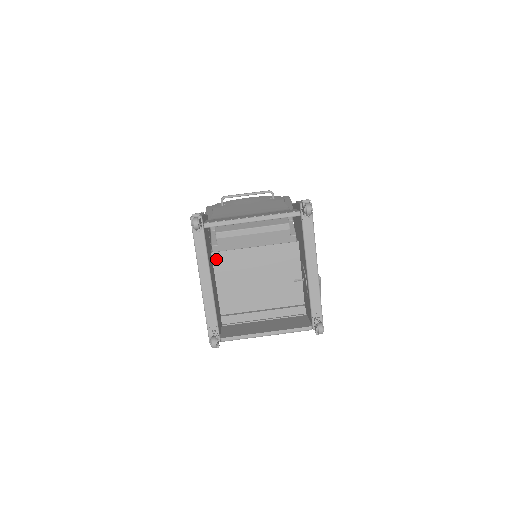
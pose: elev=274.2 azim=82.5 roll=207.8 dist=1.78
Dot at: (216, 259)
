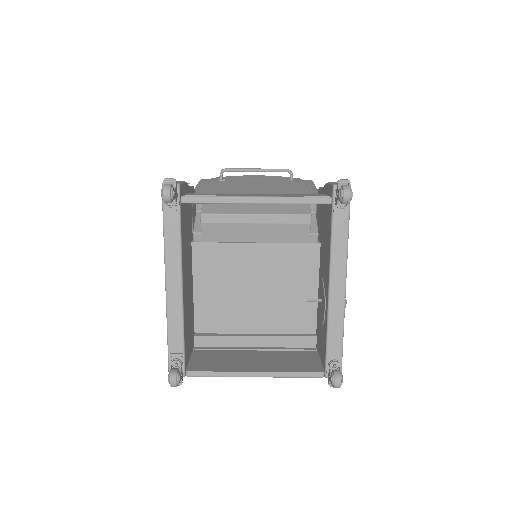
Dot at: (197, 253)
